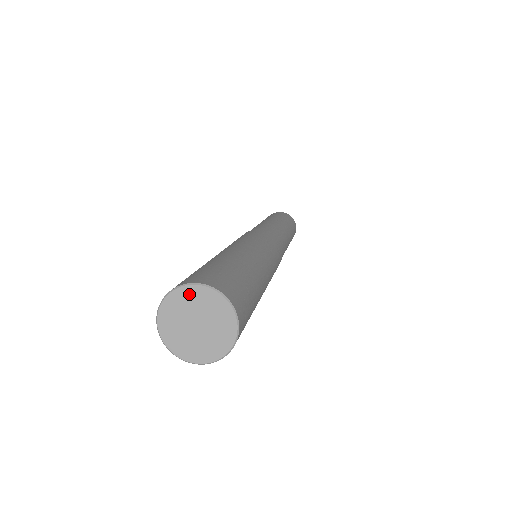
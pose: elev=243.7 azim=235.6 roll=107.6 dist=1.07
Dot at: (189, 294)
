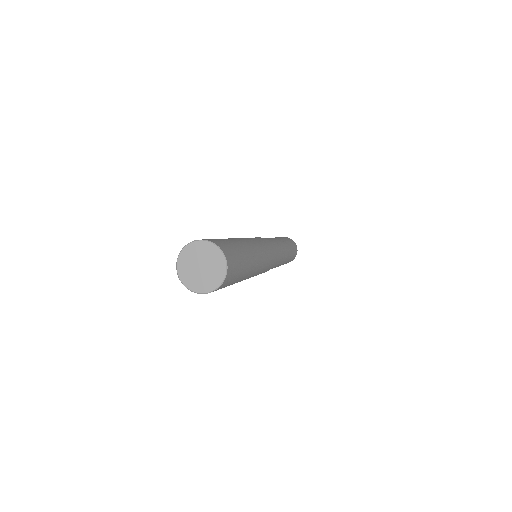
Dot at: (207, 247)
